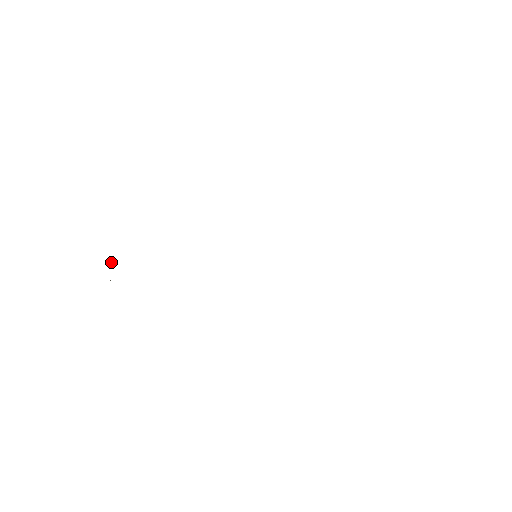
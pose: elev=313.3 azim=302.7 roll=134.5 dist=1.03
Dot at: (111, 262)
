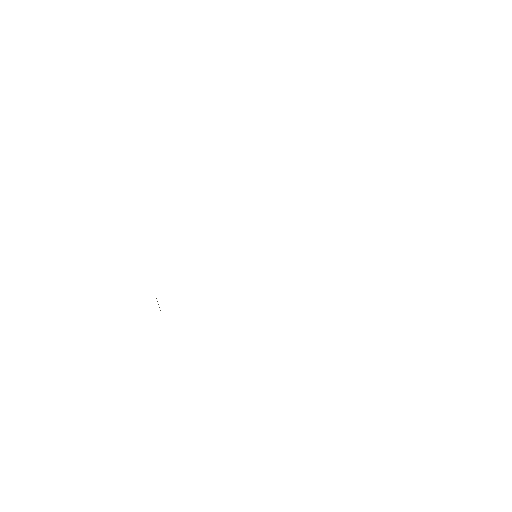
Dot at: (157, 301)
